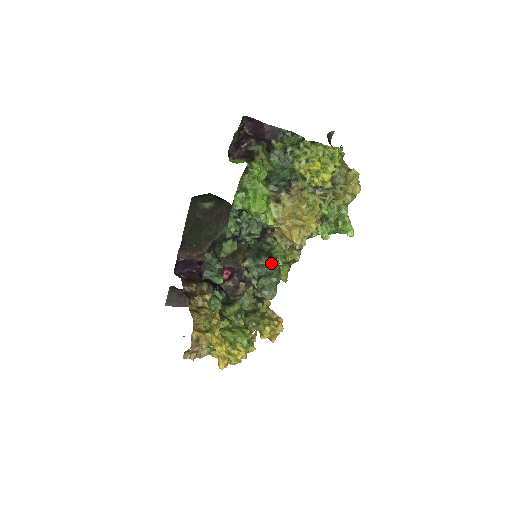
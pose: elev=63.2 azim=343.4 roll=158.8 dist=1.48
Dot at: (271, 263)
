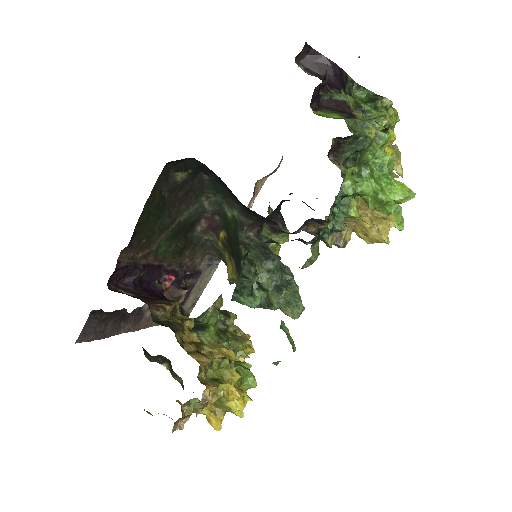
Dot at: (281, 266)
